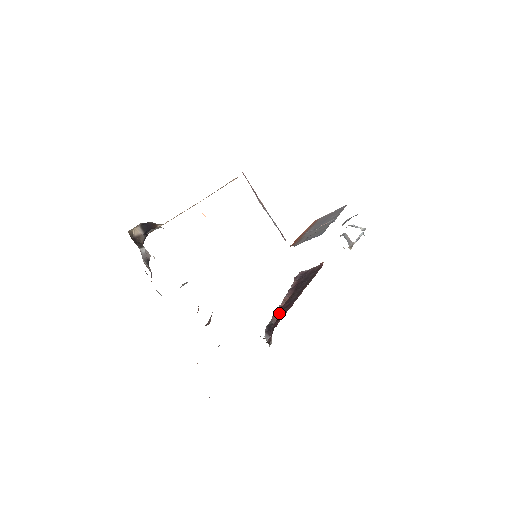
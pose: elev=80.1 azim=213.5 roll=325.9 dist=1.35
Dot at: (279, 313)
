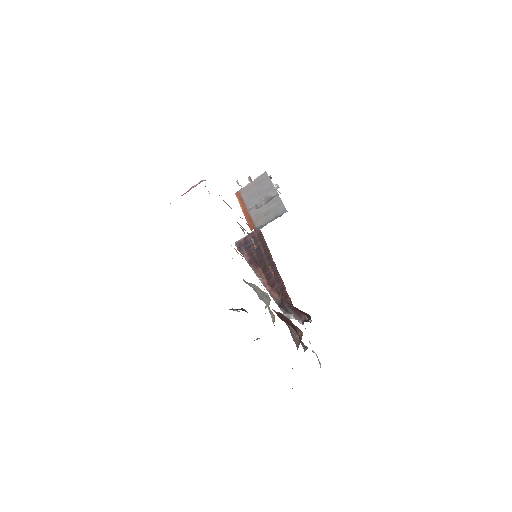
Dot at: (274, 291)
